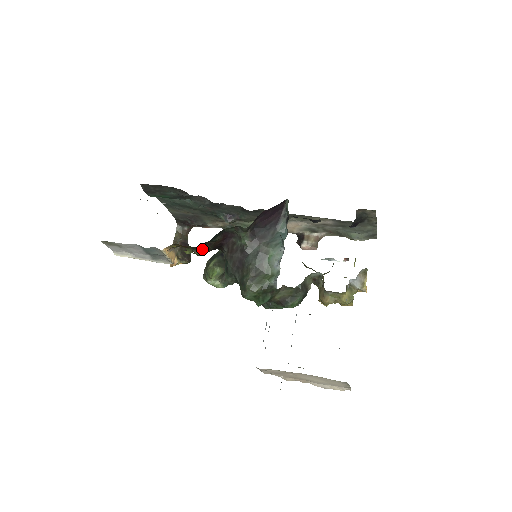
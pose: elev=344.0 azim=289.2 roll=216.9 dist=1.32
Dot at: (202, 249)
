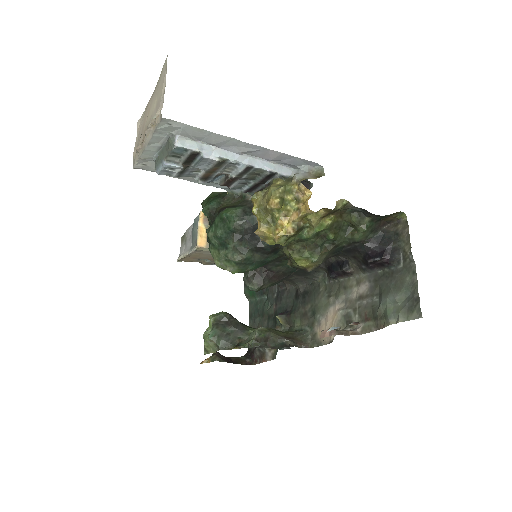
Dot at: occluded
